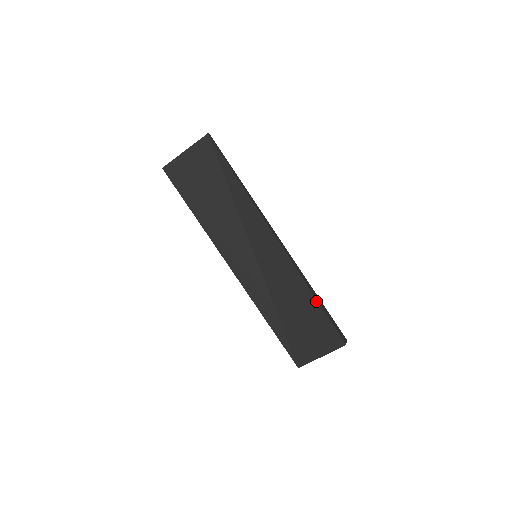
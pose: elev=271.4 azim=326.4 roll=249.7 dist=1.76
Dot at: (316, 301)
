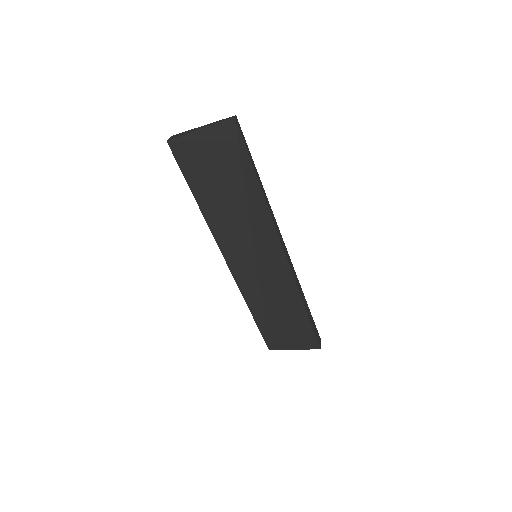
Dot at: (305, 312)
